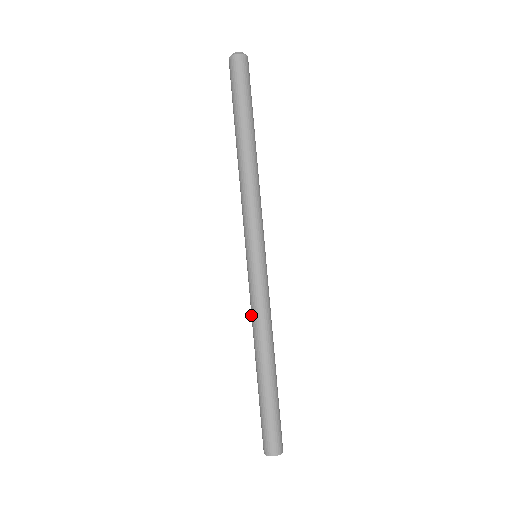
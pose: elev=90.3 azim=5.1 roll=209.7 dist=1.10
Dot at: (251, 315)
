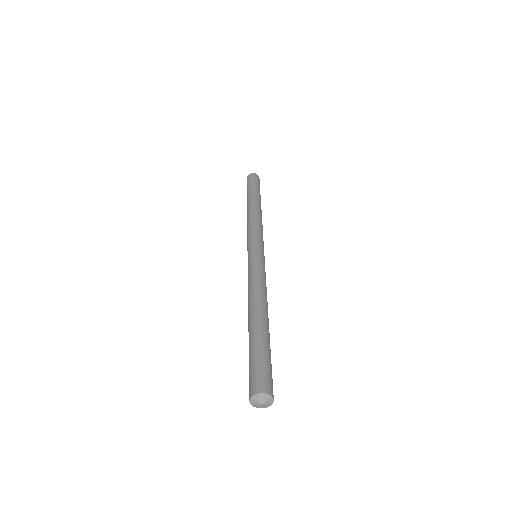
Dot at: occluded
